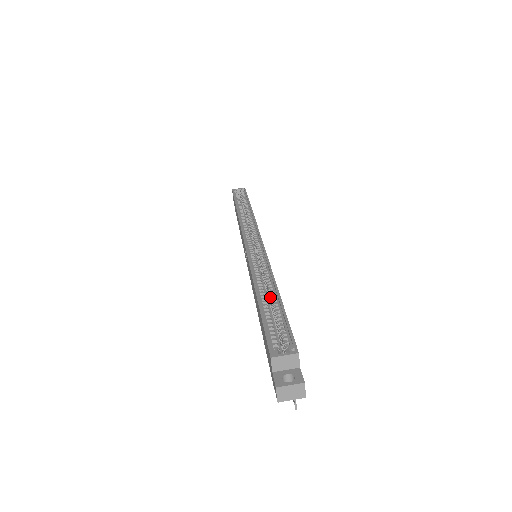
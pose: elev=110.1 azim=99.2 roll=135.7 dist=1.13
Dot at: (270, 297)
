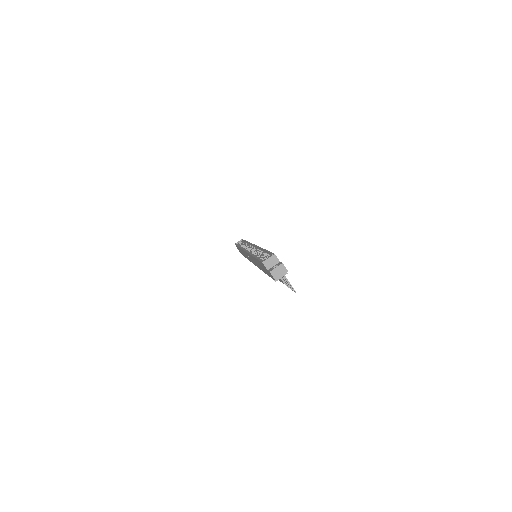
Dot at: occluded
